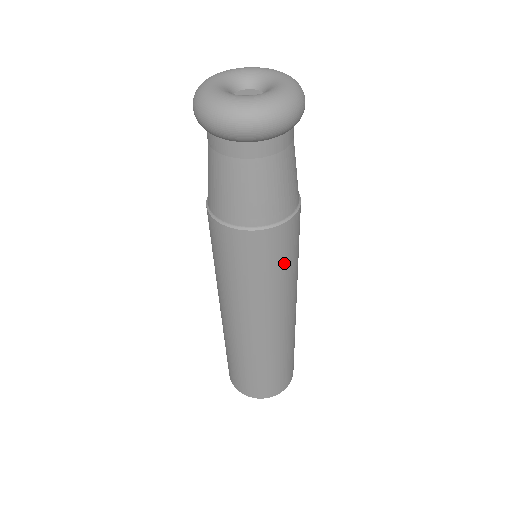
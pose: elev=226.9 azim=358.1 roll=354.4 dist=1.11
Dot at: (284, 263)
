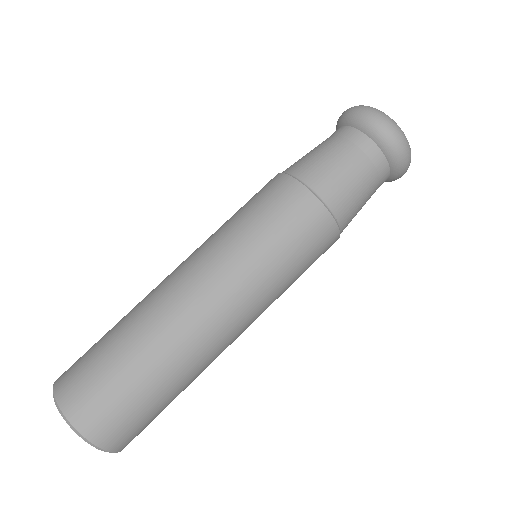
Dot at: (292, 251)
